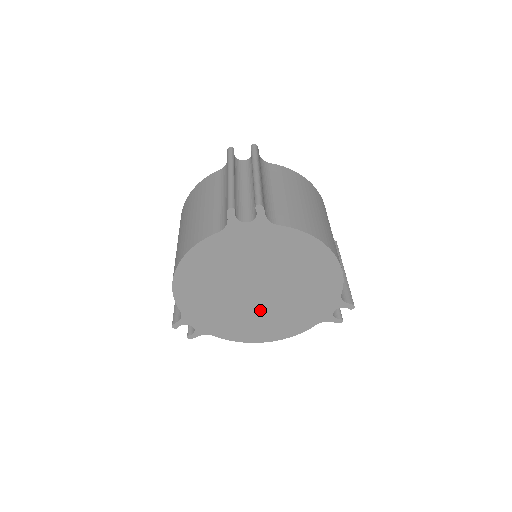
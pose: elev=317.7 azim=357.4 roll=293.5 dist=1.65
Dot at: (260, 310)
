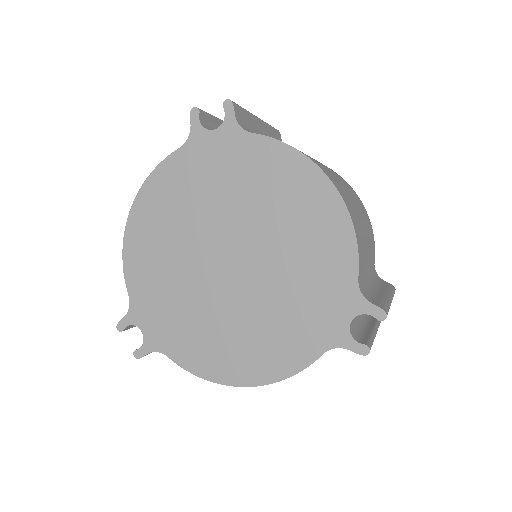
Dot at: (232, 305)
